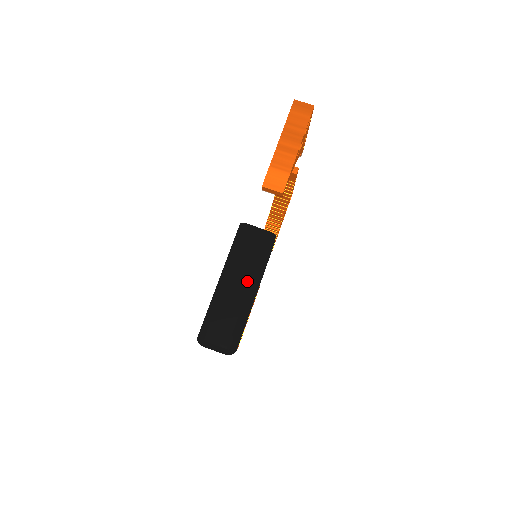
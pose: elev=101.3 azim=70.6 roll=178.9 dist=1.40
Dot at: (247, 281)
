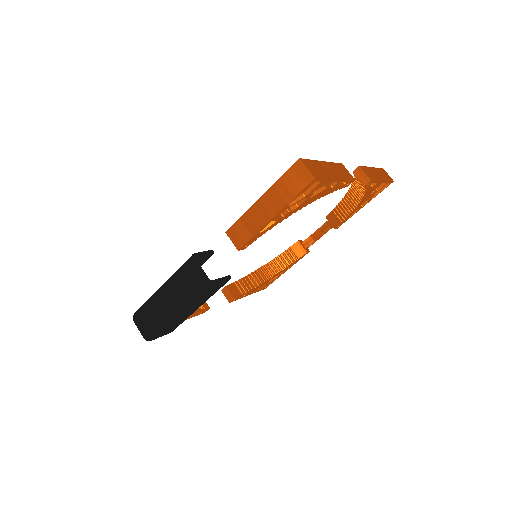
Dot at: (174, 303)
